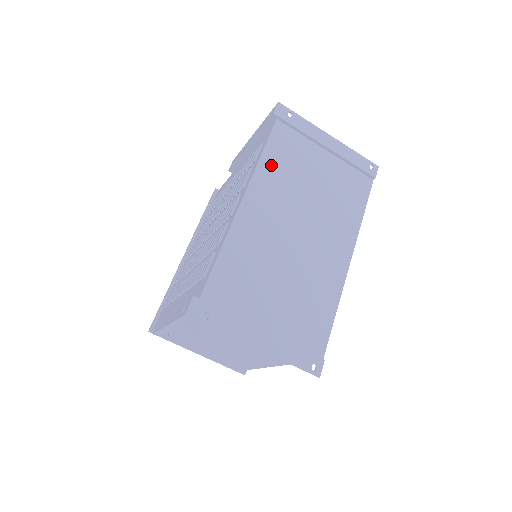
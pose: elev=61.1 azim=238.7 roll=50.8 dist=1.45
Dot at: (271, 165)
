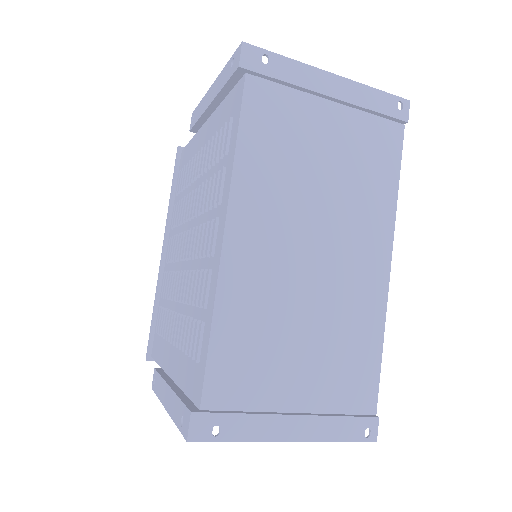
Dot at: (254, 159)
